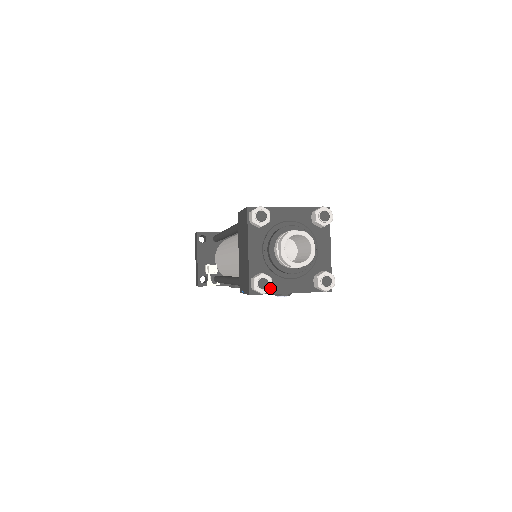
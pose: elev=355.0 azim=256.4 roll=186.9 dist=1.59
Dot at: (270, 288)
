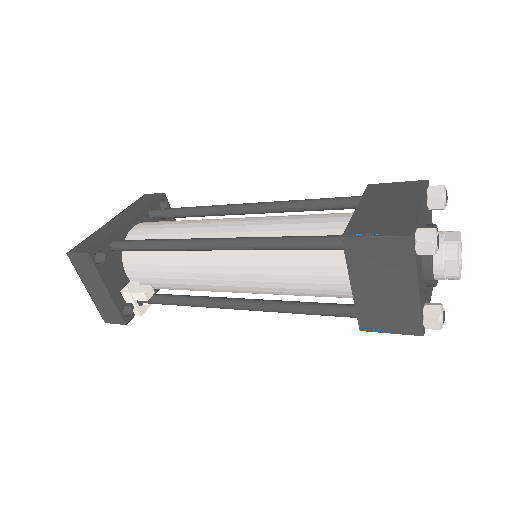
Dot at: occluded
